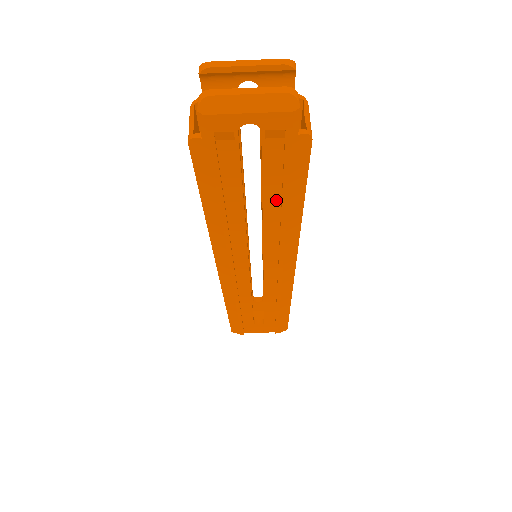
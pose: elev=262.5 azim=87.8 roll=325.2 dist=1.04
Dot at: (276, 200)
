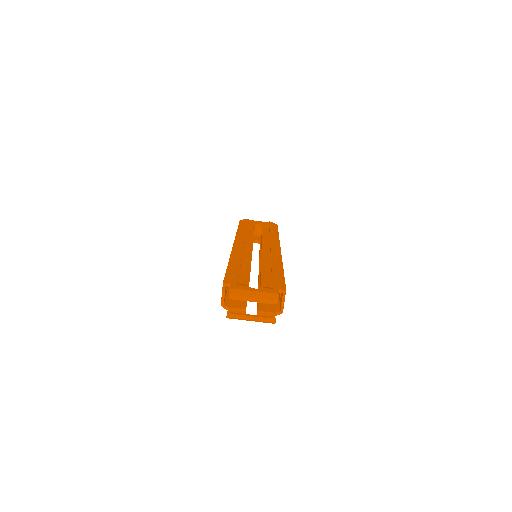
Dot at: occluded
